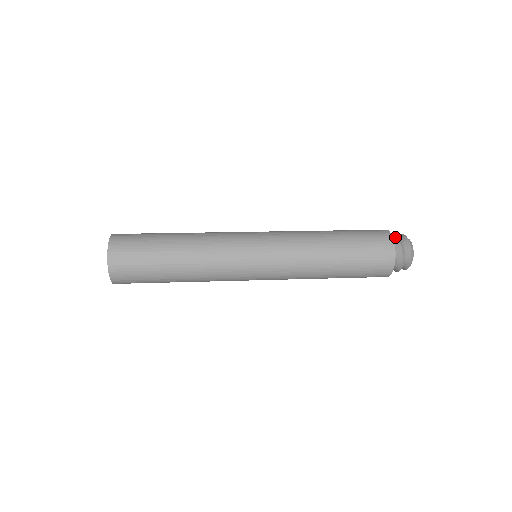
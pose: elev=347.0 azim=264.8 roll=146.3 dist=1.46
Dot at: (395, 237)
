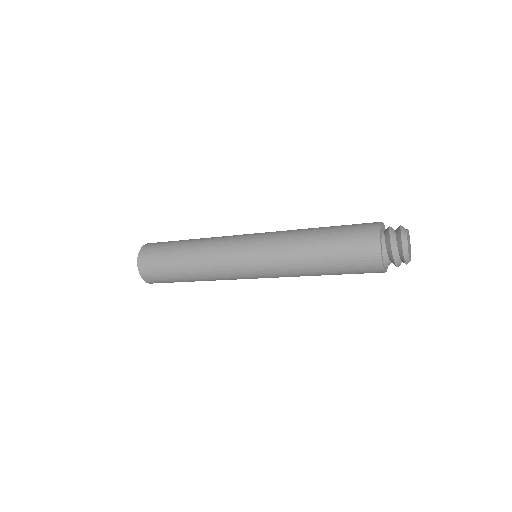
Dot at: (388, 232)
